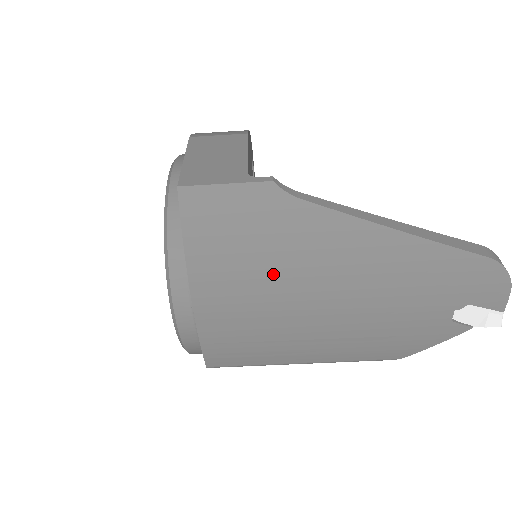
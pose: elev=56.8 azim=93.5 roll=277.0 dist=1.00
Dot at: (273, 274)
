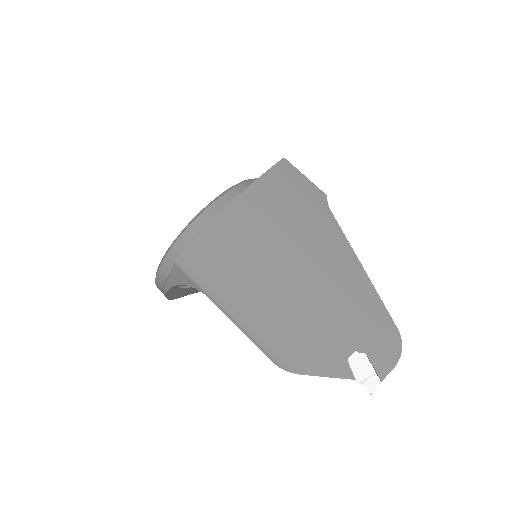
Dot at: (284, 230)
